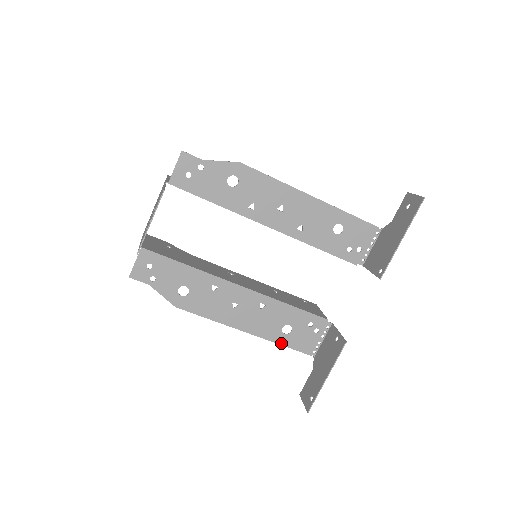
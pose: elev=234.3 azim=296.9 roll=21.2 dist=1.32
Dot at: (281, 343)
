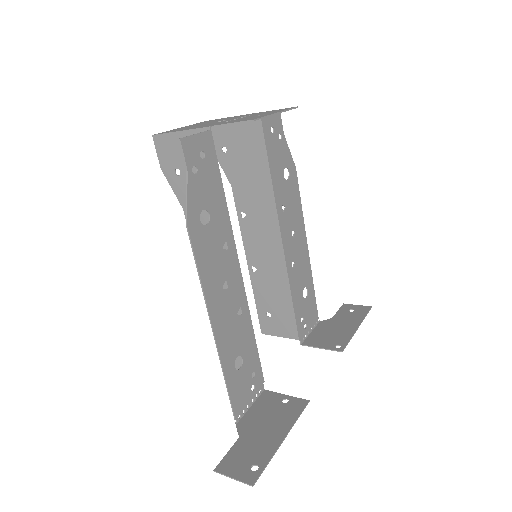
Dot at: (227, 377)
